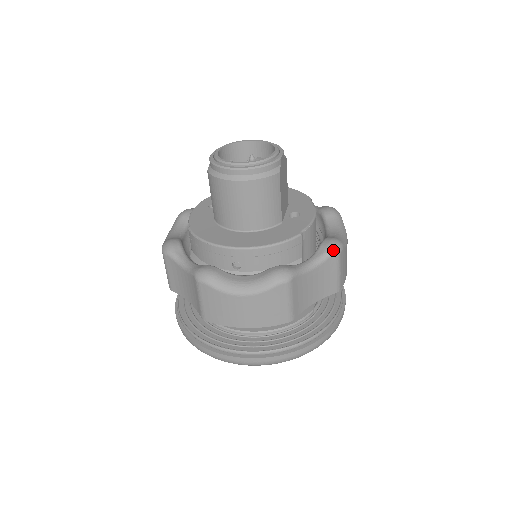
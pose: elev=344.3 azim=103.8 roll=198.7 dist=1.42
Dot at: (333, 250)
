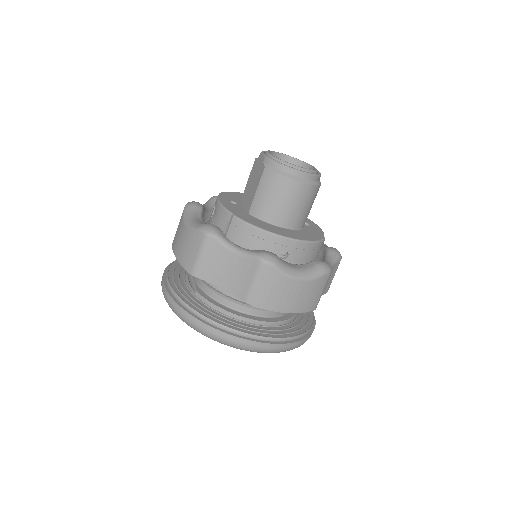
Dot at: (340, 256)
